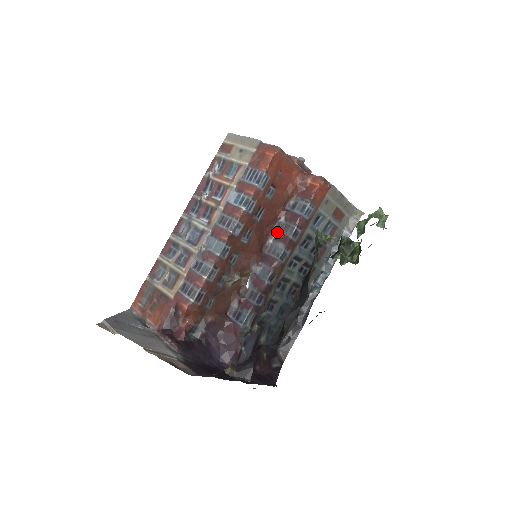
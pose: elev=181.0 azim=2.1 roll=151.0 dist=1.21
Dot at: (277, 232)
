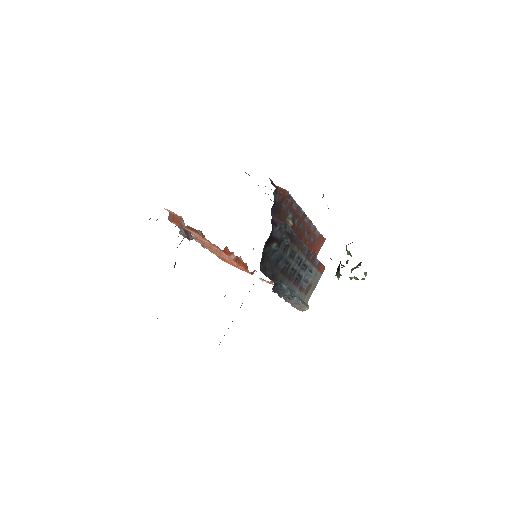
Dot at: occluded
